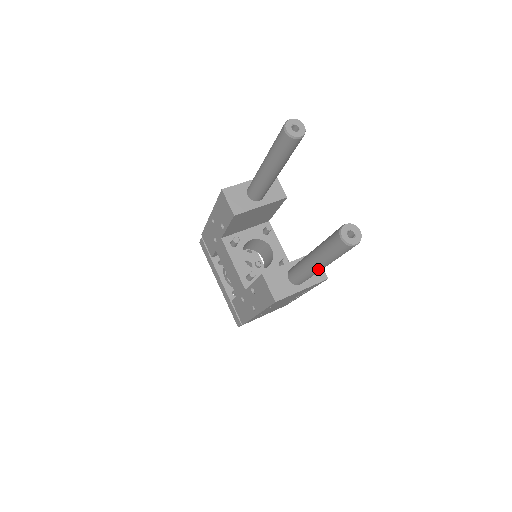
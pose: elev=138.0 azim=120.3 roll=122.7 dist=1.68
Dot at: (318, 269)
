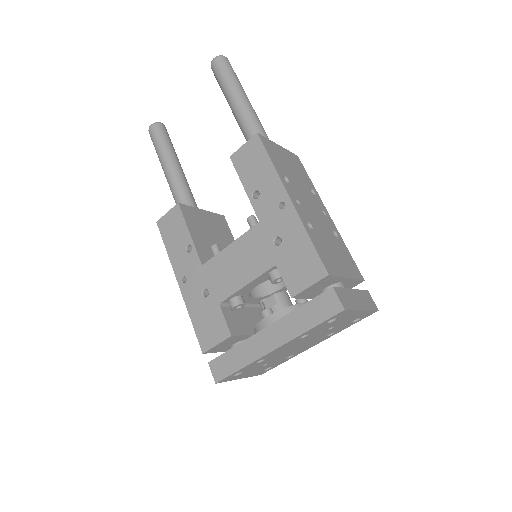
Dot at: (246, 103)
